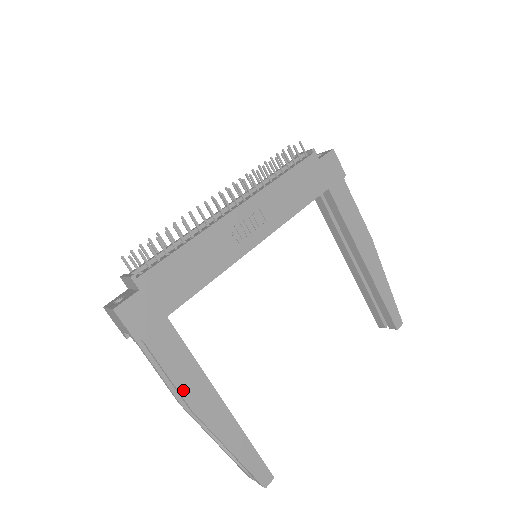
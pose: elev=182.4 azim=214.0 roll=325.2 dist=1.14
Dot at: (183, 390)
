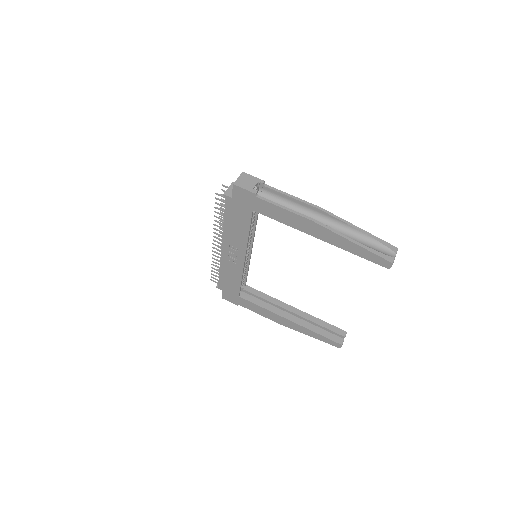
Dot at: (268, 317)
